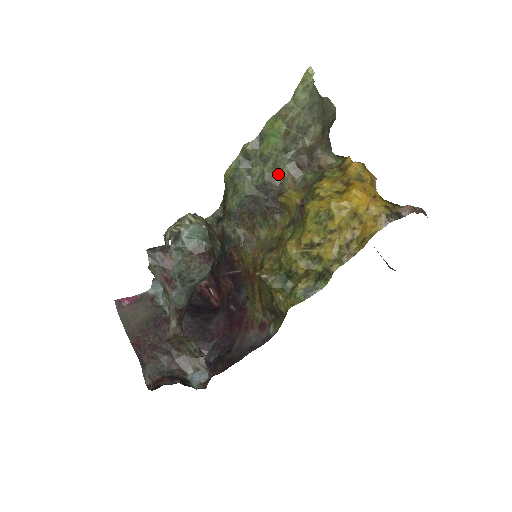
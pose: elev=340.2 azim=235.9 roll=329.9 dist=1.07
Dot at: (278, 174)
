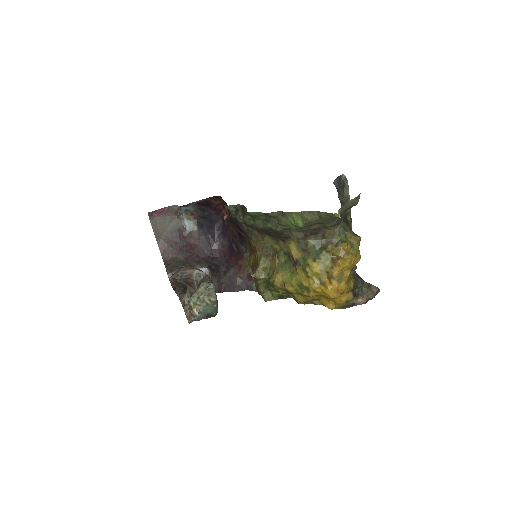
Dot at: (288, 231)
